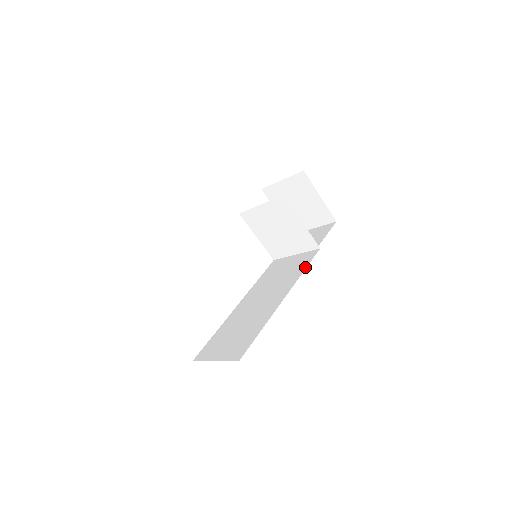
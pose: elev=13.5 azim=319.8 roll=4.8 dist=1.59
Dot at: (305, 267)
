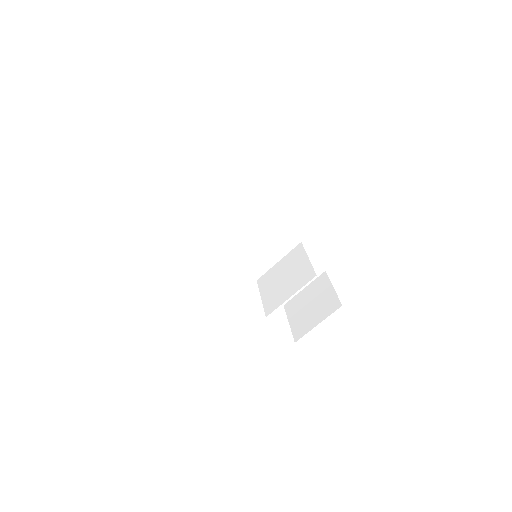
Dot at: occluded
